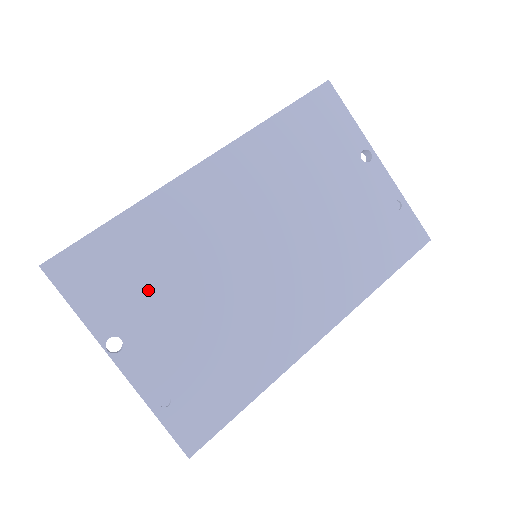
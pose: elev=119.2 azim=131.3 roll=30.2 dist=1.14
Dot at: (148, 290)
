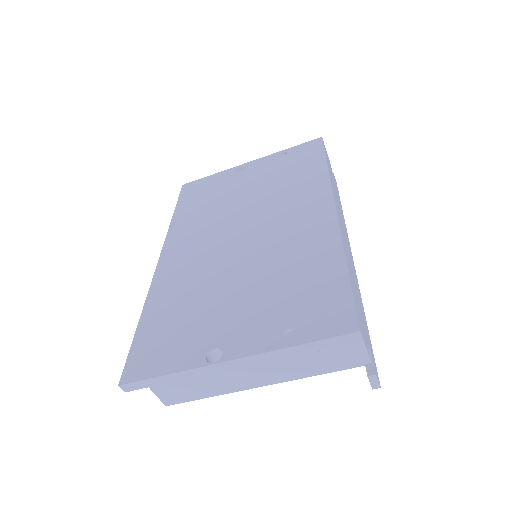
Dot at: (199, 317)
